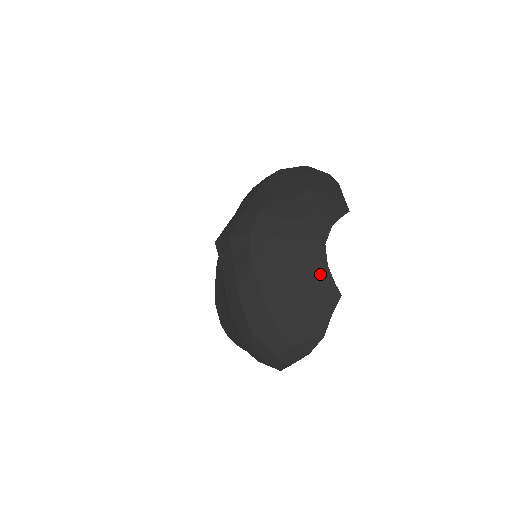
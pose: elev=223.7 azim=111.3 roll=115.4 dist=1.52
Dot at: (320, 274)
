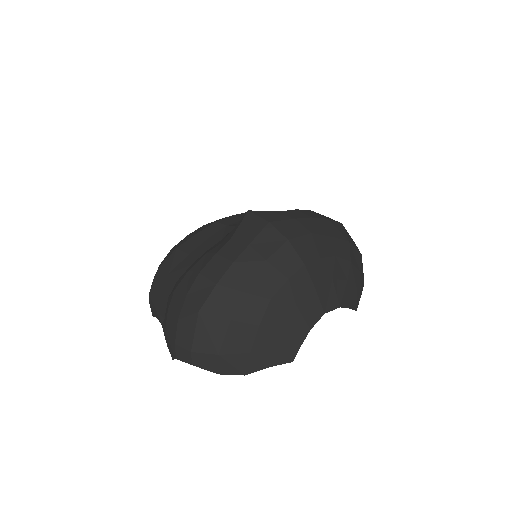
Dot at: (299, 329)
